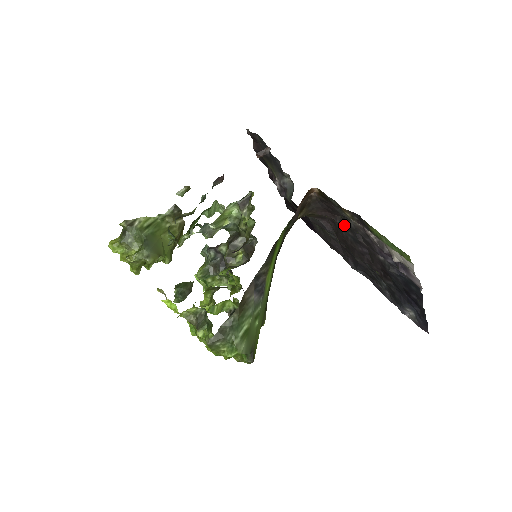
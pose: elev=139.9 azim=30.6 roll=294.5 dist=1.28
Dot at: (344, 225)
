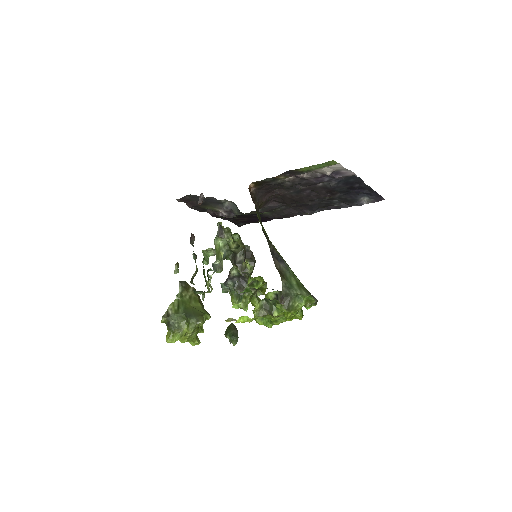
Dot at: (284, 191)
